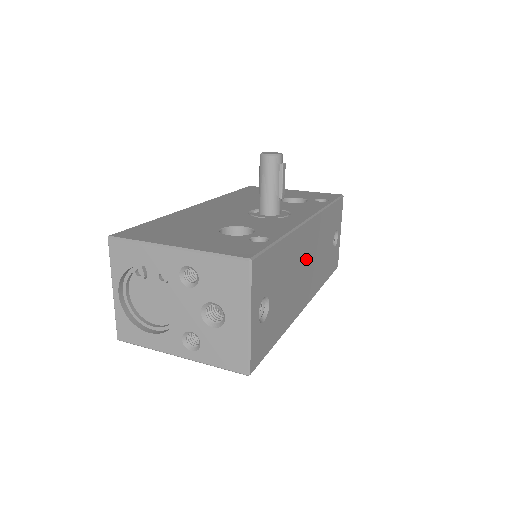
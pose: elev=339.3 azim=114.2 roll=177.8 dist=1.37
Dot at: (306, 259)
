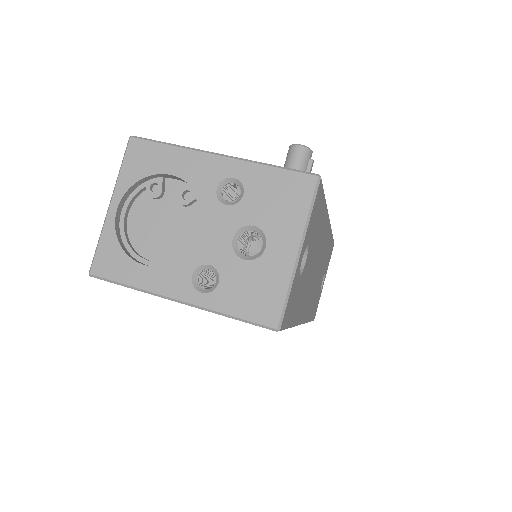
Dot at: (318, 263)
